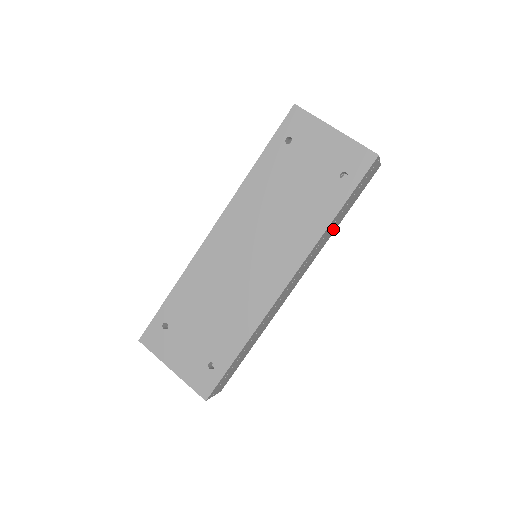
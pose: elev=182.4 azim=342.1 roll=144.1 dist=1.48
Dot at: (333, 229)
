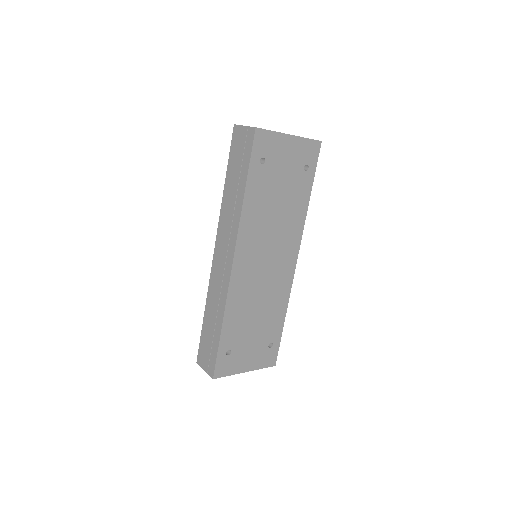
Dot at: occluded
